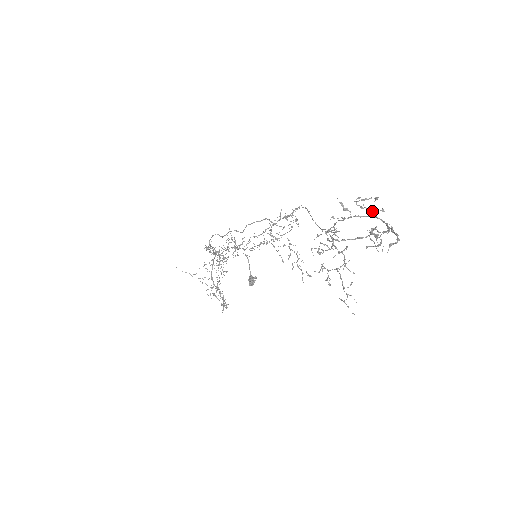
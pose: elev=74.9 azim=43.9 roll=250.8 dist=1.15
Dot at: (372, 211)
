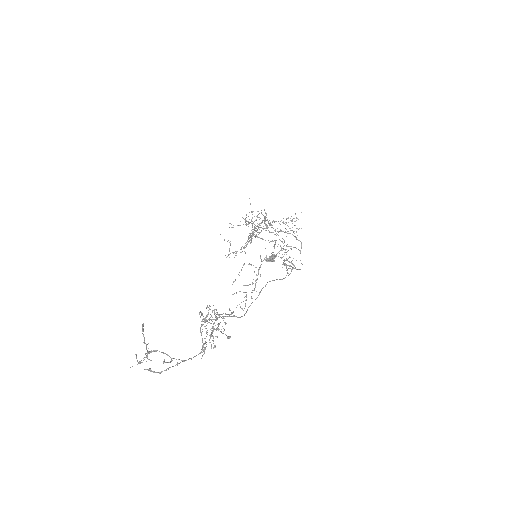
Dot at: occluded
